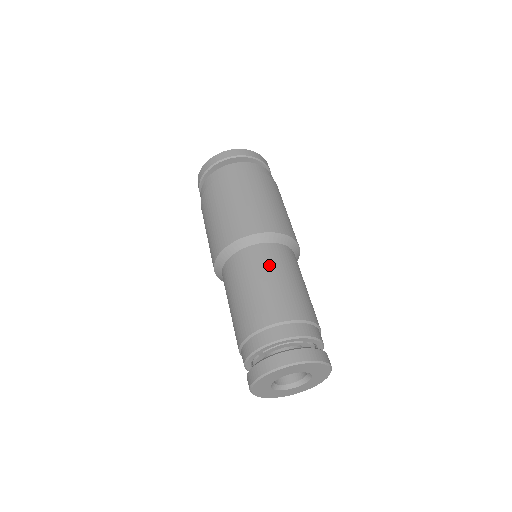
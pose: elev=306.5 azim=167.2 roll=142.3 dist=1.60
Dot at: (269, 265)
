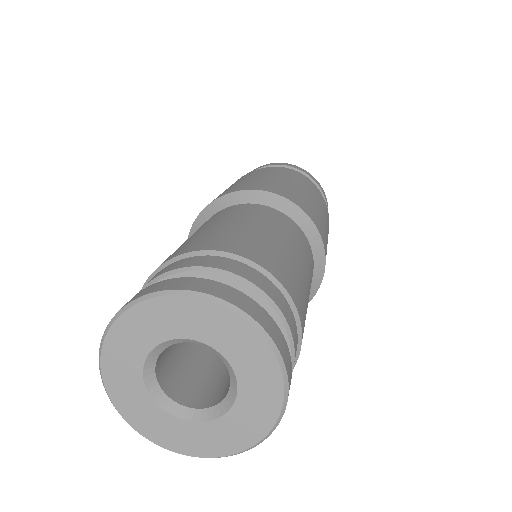
Dot at: (249, 215)
